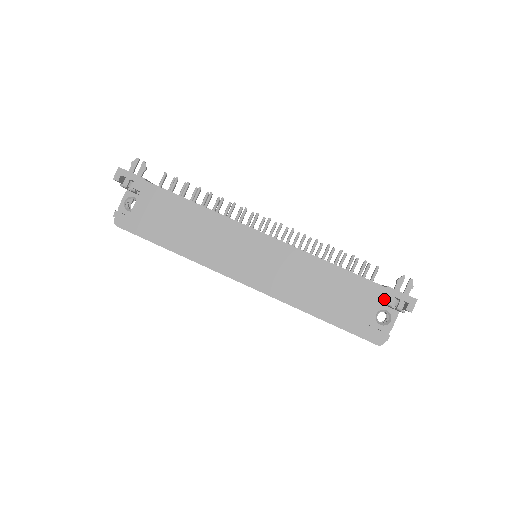
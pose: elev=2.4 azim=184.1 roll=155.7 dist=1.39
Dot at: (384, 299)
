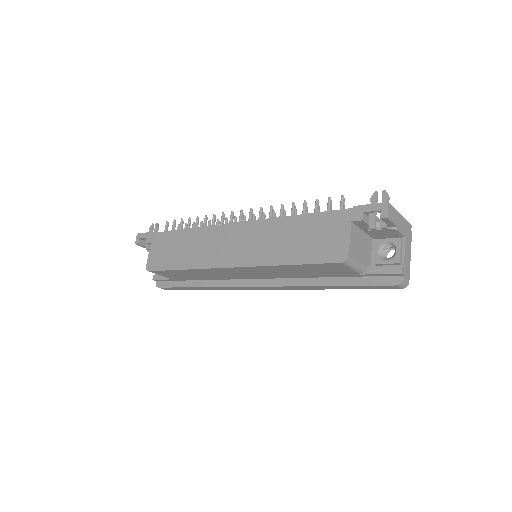
Dot at: (354, 220)
